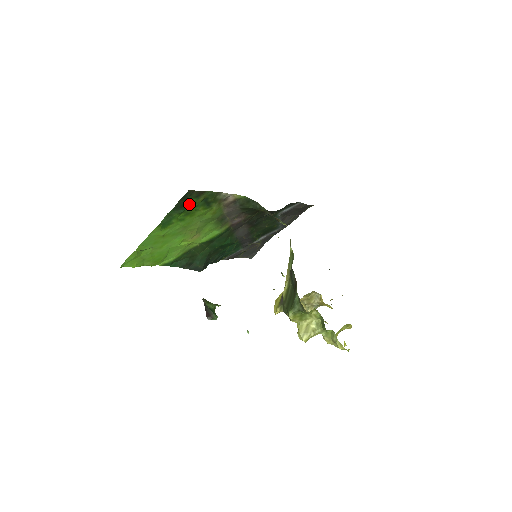
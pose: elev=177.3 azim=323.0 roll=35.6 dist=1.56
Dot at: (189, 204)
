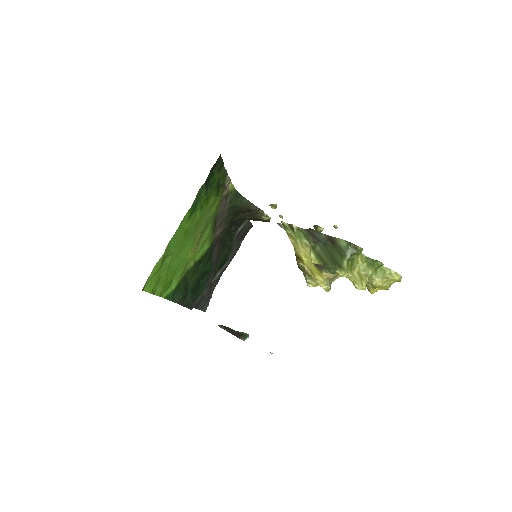
Dot at: (212, 181)
